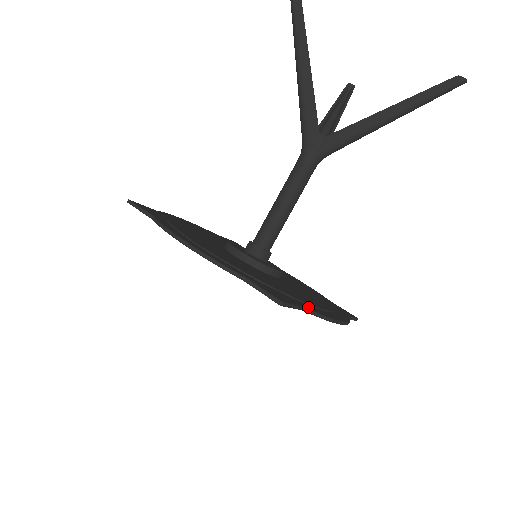
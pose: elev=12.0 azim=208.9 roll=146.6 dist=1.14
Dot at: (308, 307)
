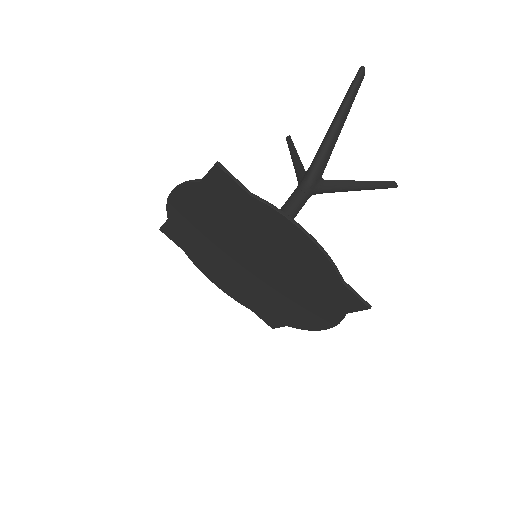
Dot at: (339, 312)
